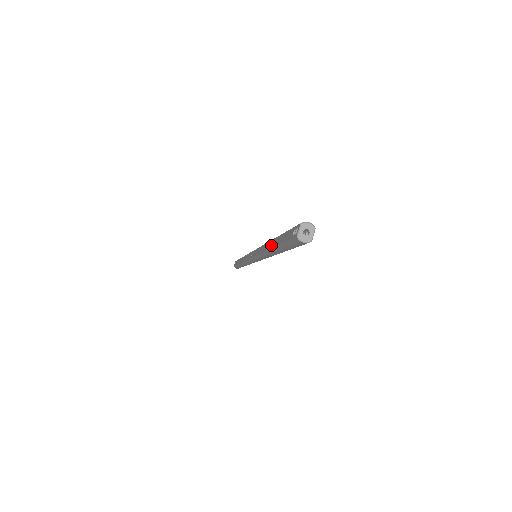
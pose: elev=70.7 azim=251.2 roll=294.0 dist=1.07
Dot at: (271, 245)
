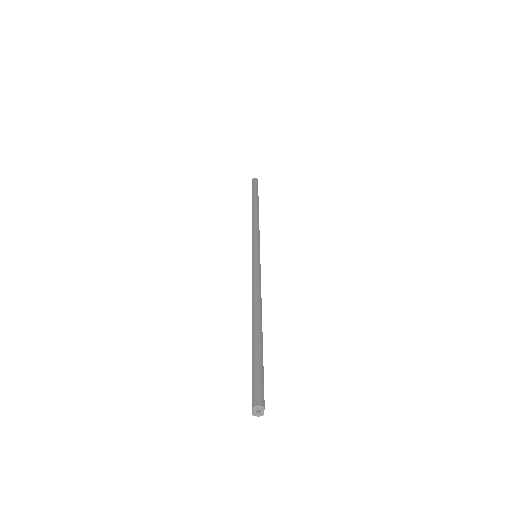
Dot at: (252, 331)
